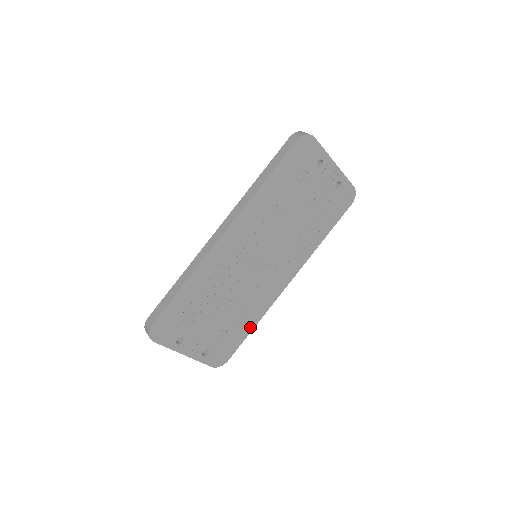
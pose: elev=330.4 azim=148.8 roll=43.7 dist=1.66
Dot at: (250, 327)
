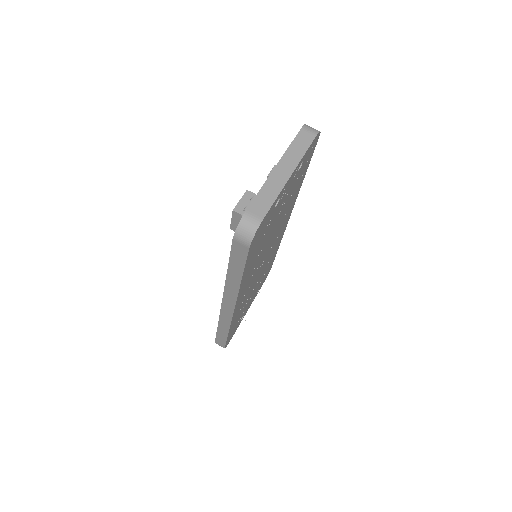
Dot at: occluded
